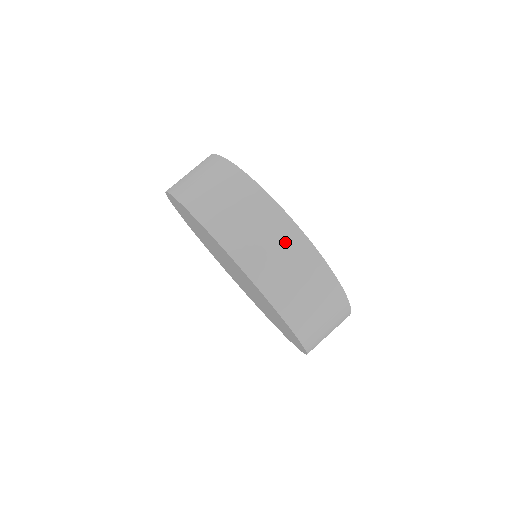
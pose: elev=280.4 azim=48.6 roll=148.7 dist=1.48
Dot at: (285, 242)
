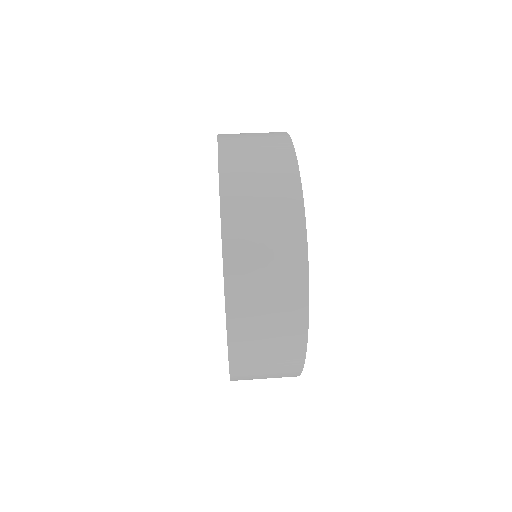
Dot at: occluded
